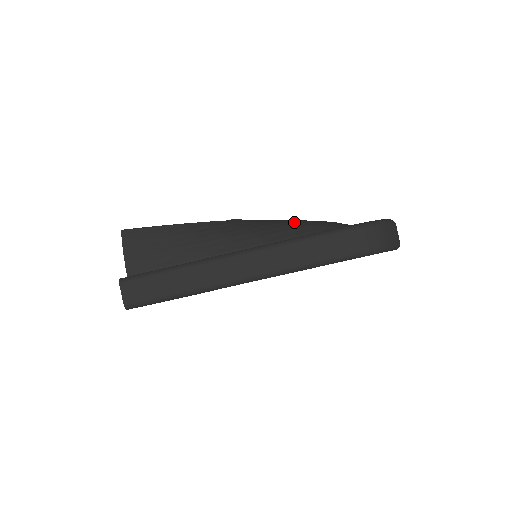
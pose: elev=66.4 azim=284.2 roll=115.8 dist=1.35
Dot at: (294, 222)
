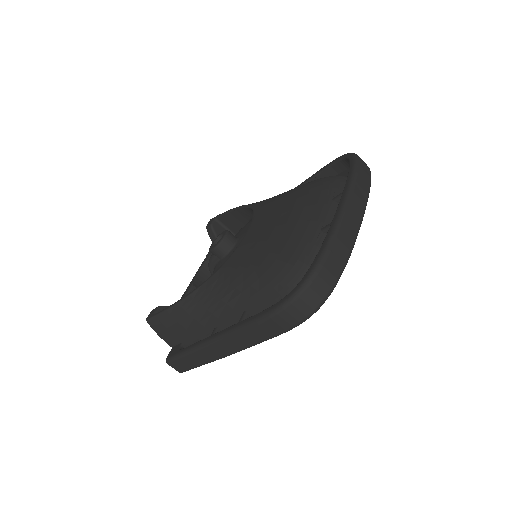
Dot at: (248, 272)
